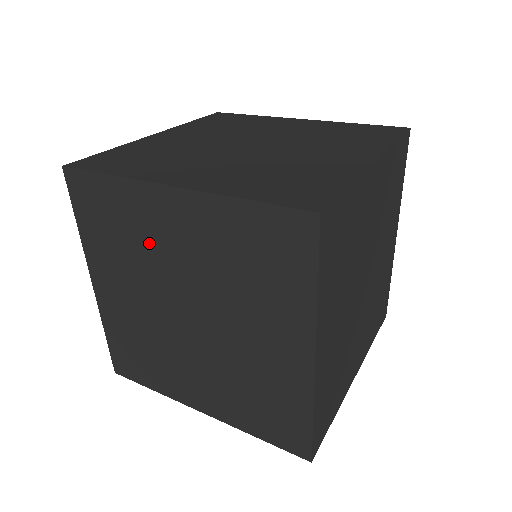
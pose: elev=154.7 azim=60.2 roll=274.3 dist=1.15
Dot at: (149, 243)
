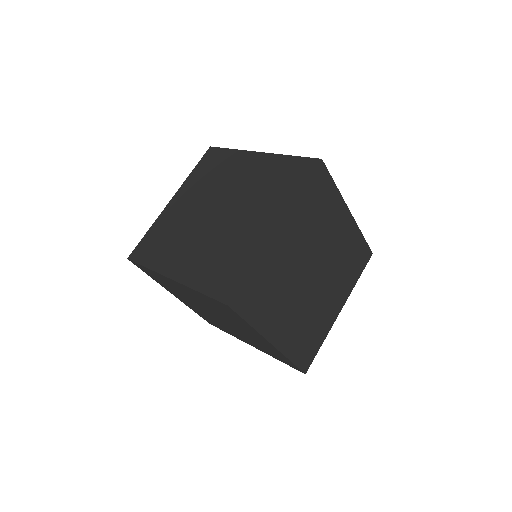
Dot at: (227, 177)
